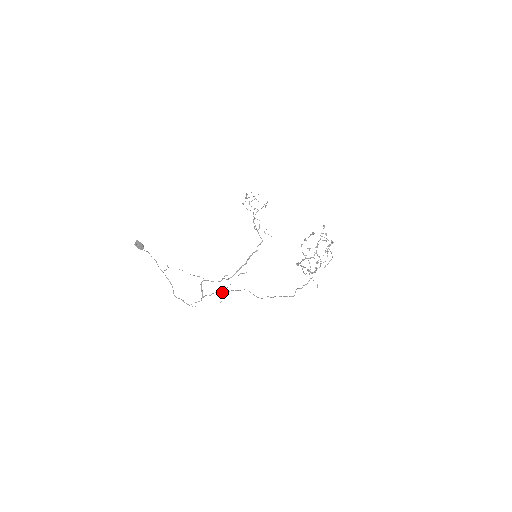
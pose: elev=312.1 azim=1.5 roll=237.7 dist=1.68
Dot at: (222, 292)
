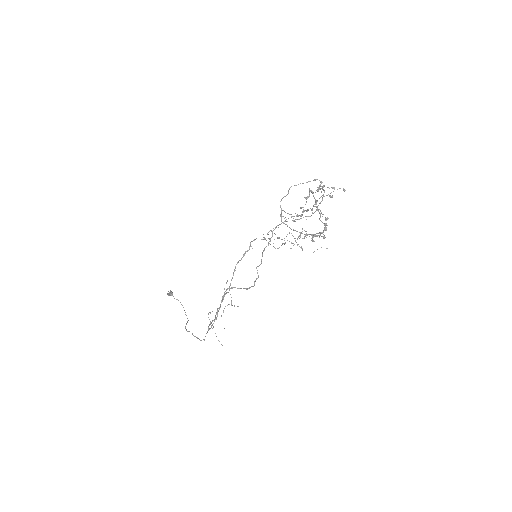
Dot at: occluded
